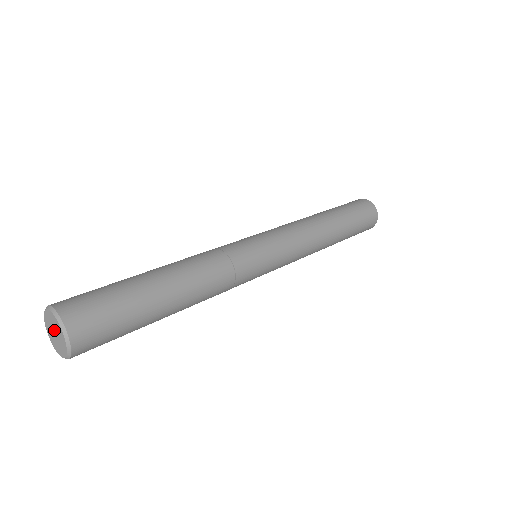
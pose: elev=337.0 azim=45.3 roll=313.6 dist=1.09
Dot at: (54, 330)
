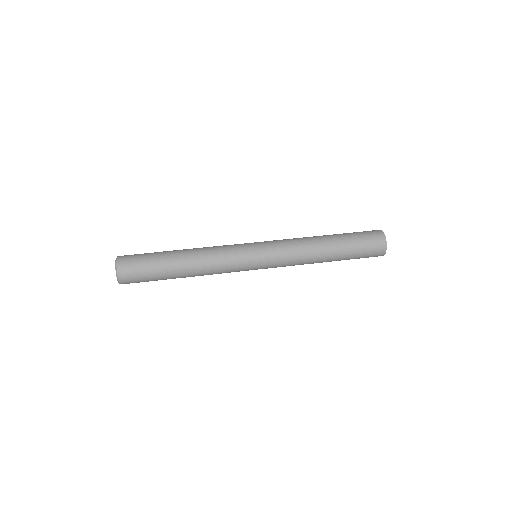
Dot at: occluded
